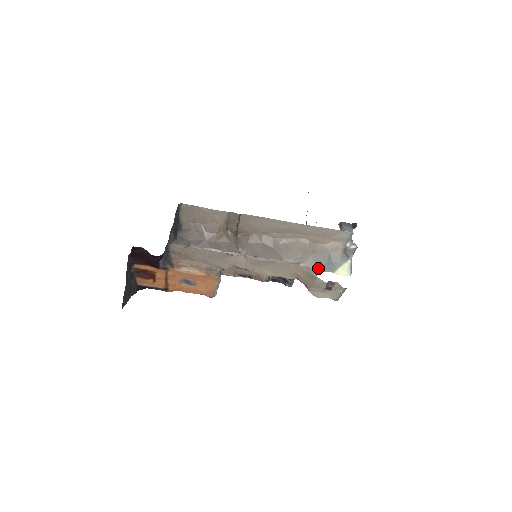
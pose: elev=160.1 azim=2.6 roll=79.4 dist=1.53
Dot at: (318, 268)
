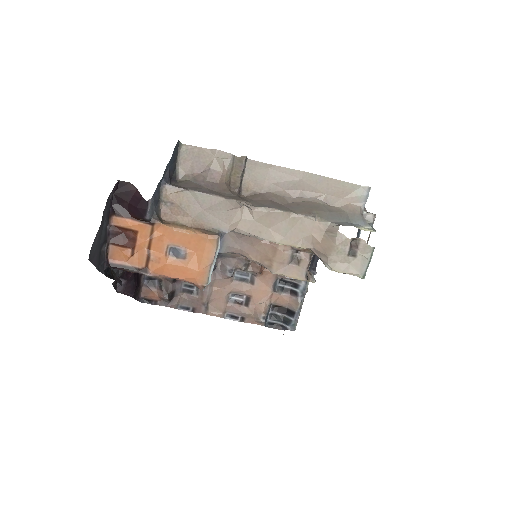
Dot at: (338, 223)
